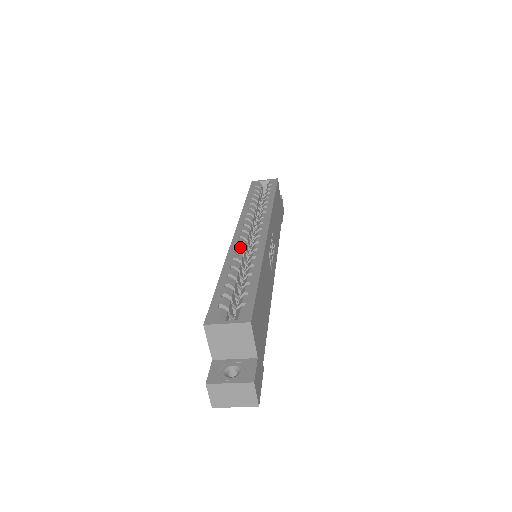
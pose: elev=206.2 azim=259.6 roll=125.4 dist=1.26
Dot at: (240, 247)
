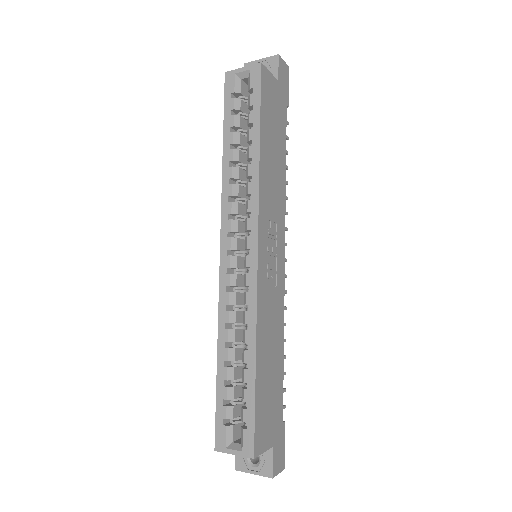
Dot at: (230, 297)
